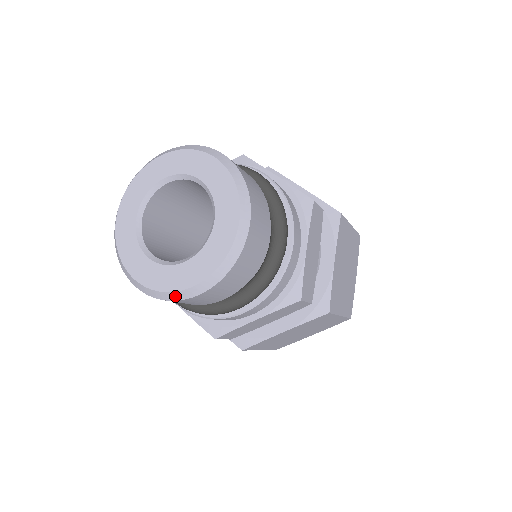
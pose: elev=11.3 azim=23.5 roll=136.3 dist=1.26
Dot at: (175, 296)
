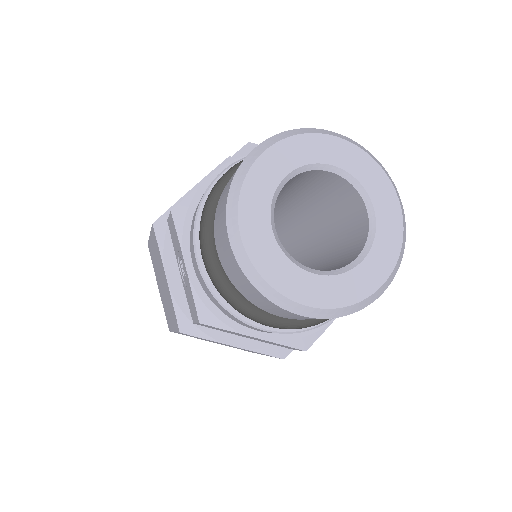
Dot at: (274, 296)
